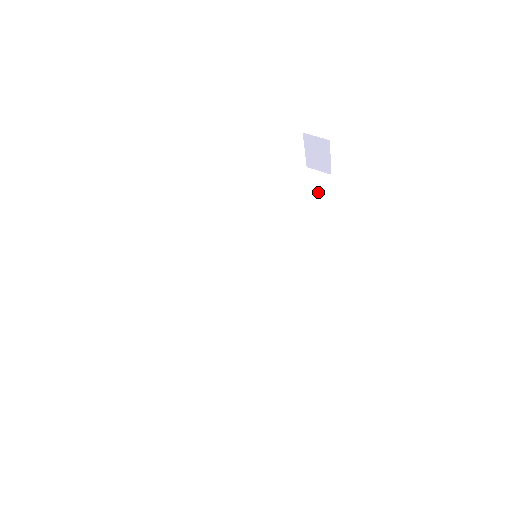
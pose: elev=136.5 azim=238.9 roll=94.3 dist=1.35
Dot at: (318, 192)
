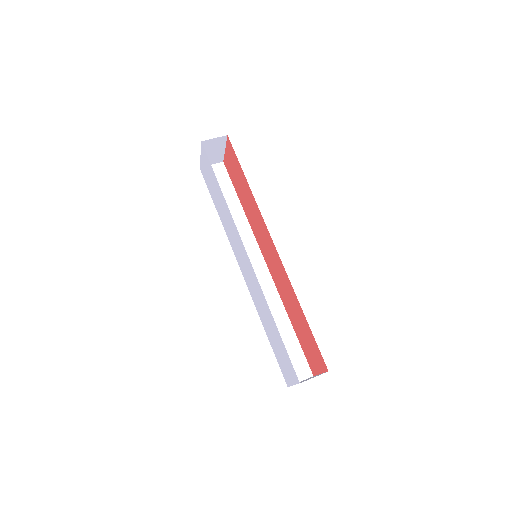
Dot at: (229, 181)
